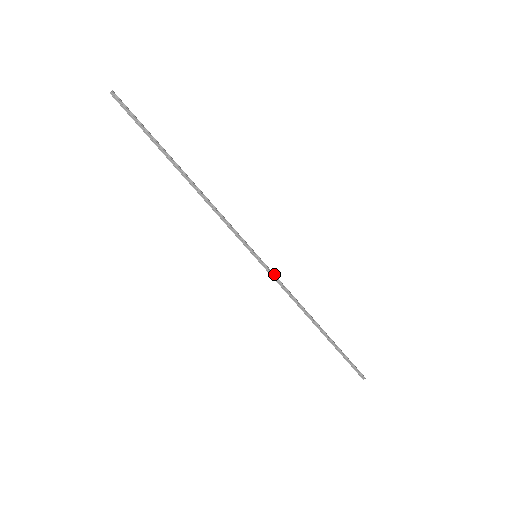
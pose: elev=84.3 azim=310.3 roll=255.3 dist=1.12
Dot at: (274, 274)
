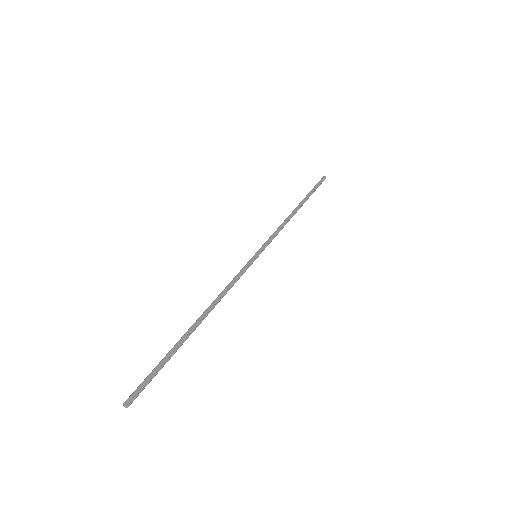
Dot at: occluded
